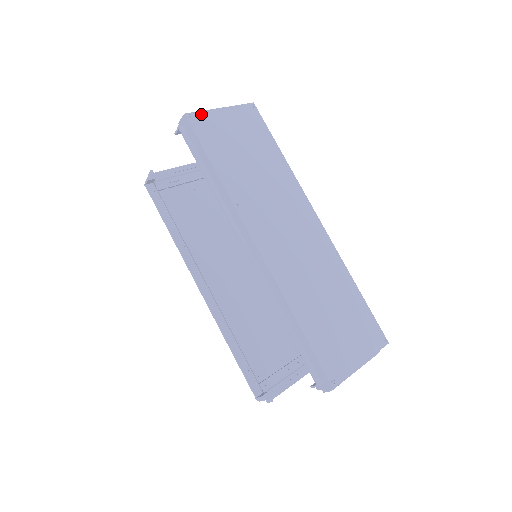
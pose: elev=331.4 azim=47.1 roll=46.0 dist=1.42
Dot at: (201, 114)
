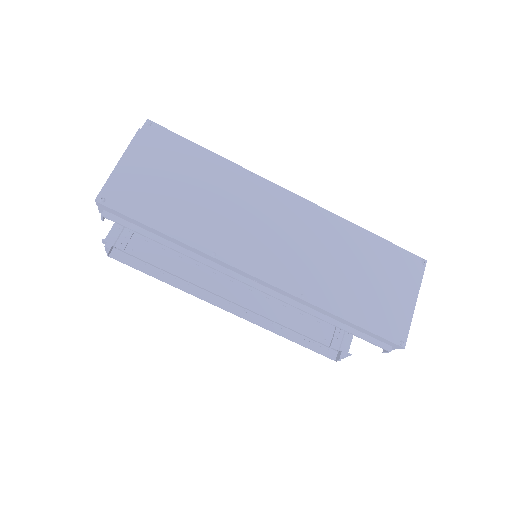
Dot at: (111, 186)
